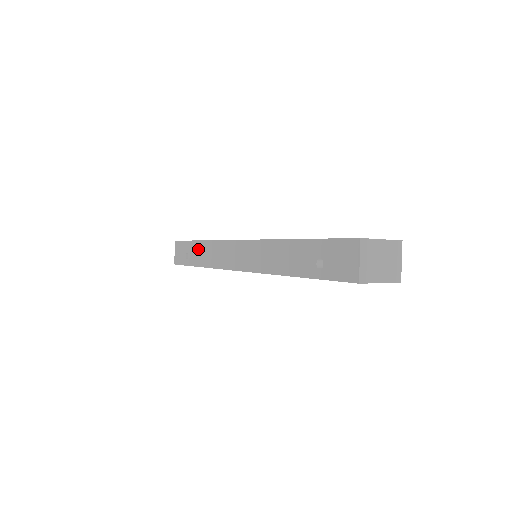
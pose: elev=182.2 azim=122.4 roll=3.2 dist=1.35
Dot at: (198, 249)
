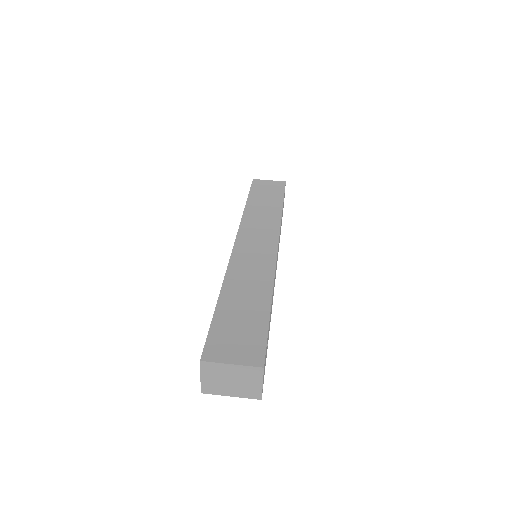
Dot at: occluded
